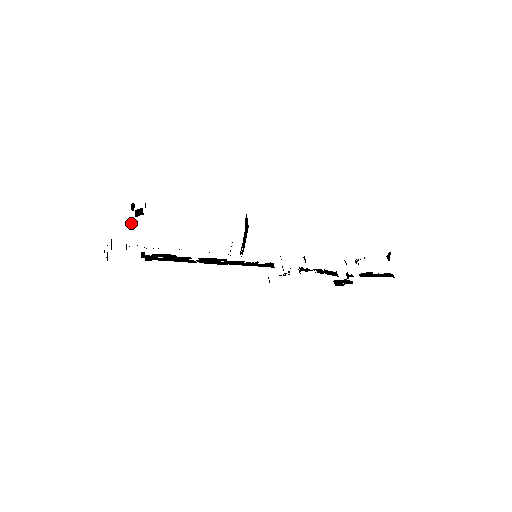
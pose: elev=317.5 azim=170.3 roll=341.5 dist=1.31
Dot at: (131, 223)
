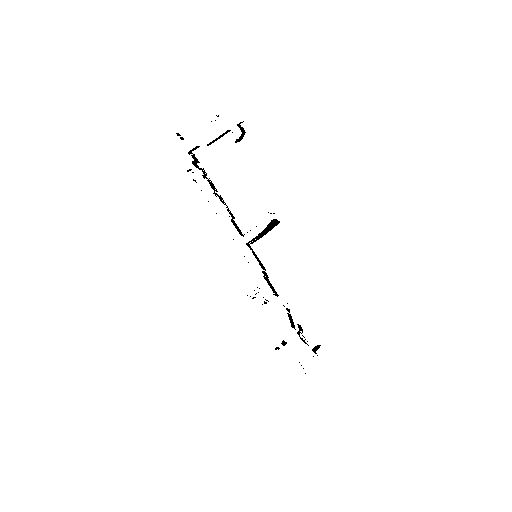
Dot at: (212, 141)
